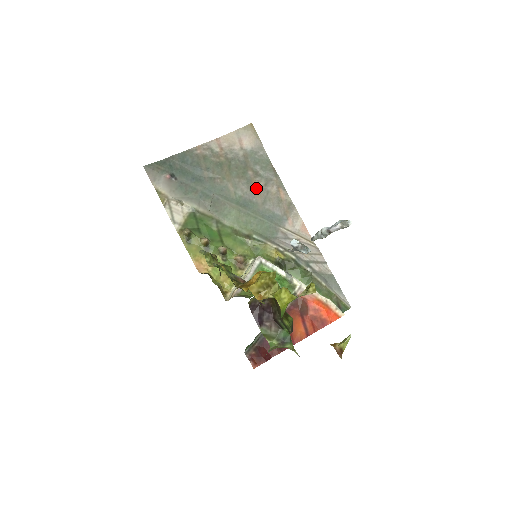
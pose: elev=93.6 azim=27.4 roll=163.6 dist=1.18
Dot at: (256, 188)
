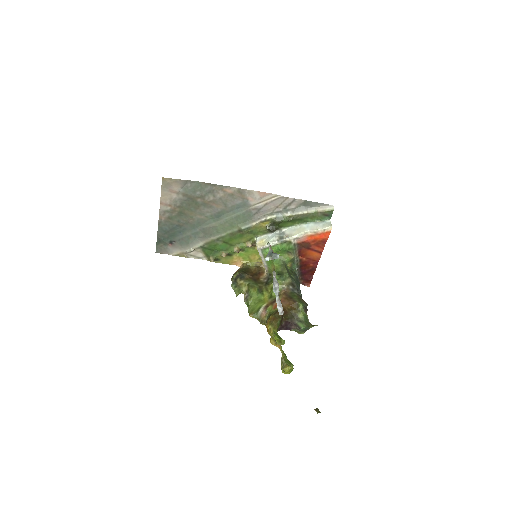
Dot at: (212, 204)
